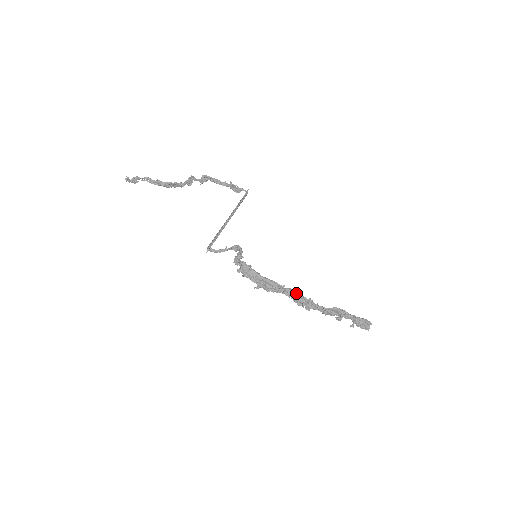
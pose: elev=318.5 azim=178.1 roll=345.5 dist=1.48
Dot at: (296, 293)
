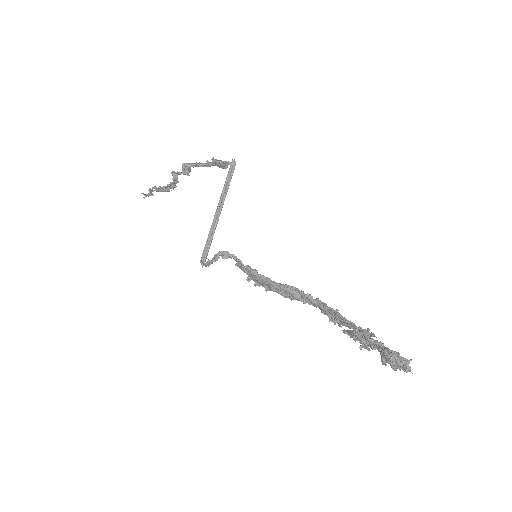
Dot at: (319, 300)
